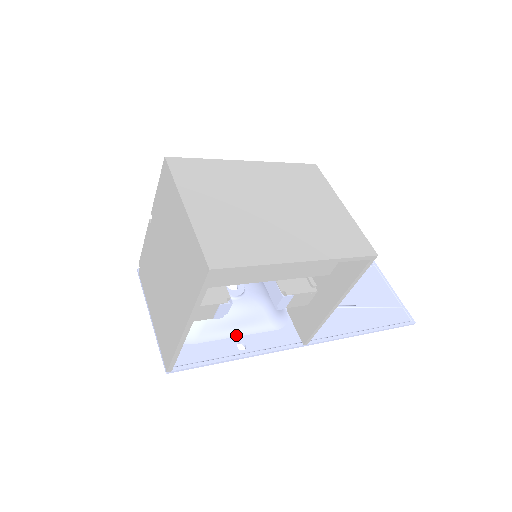
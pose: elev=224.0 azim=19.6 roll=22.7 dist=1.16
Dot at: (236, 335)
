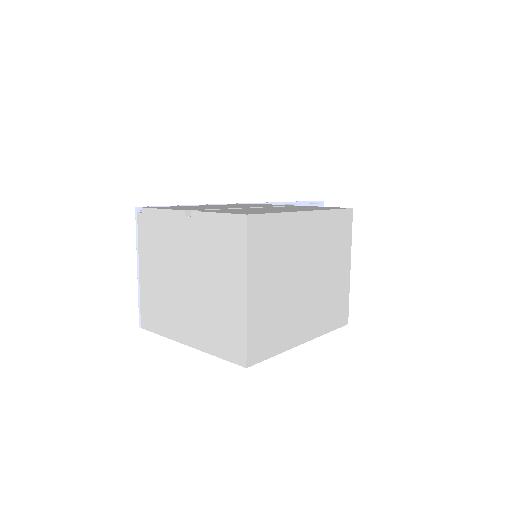
Dot at: occluded
